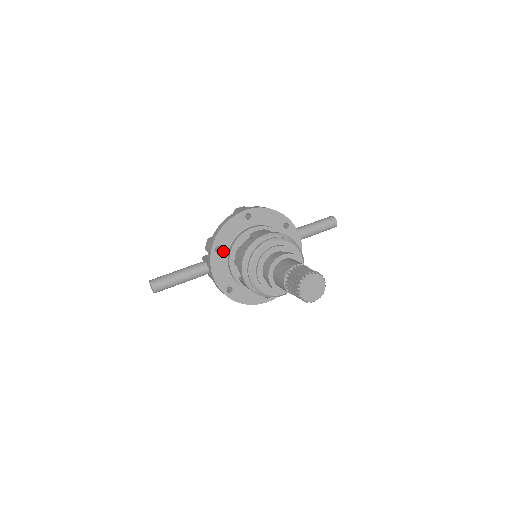
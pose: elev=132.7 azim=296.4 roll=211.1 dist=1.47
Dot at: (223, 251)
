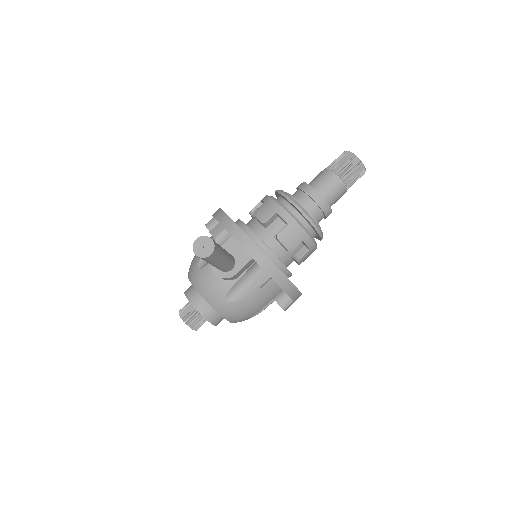
Dot at: occluded
